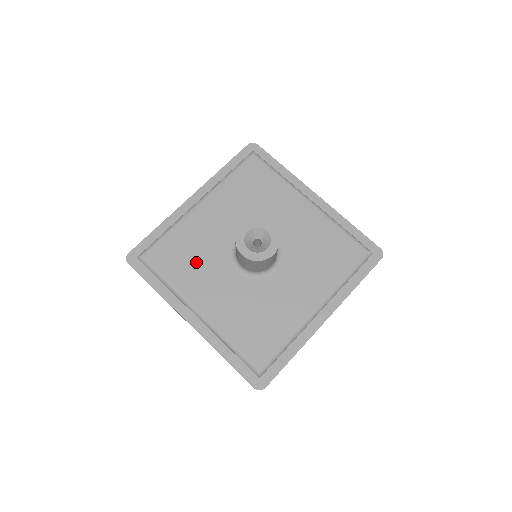
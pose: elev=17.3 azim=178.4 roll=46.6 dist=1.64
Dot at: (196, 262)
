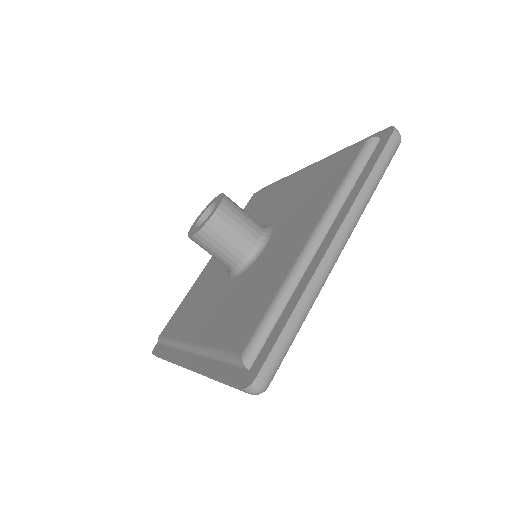
Dot at: (197, 304)
